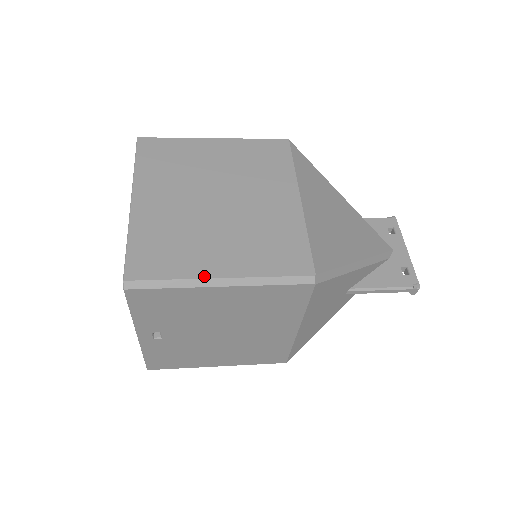
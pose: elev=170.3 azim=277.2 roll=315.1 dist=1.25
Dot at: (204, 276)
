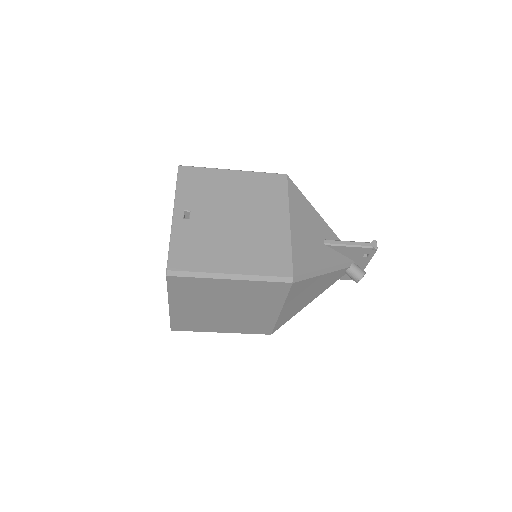
Dot at: occluded
